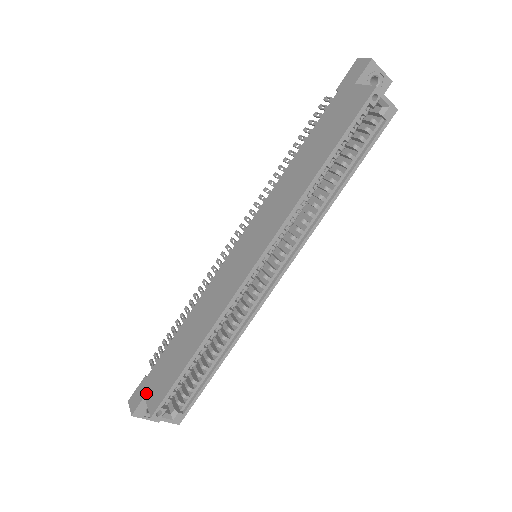
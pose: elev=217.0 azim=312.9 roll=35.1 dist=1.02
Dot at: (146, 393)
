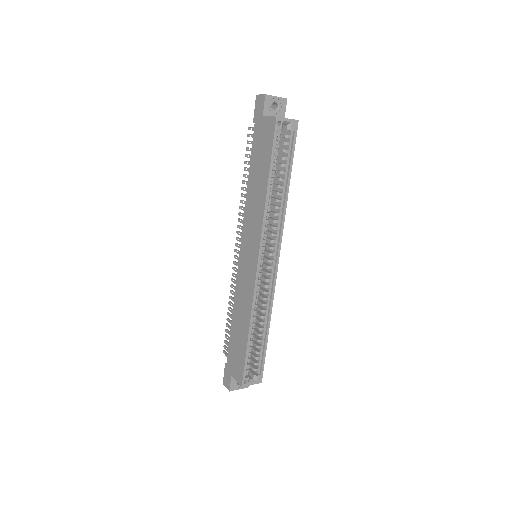
Dot at: (231, 373)
